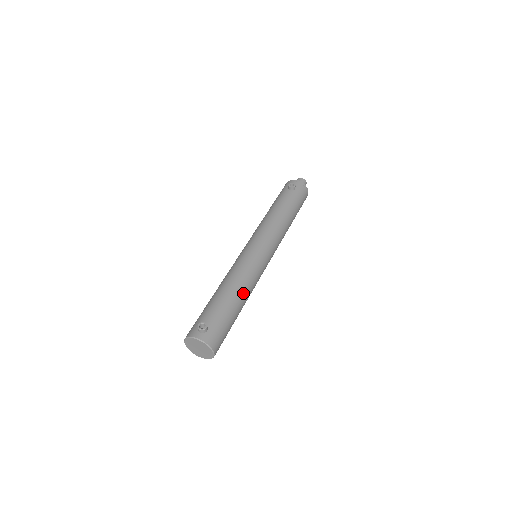
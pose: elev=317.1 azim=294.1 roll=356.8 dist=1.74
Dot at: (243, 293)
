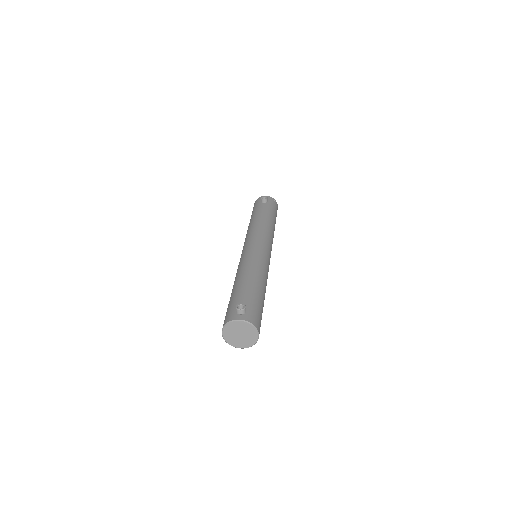
Dot at: (262, 280)
